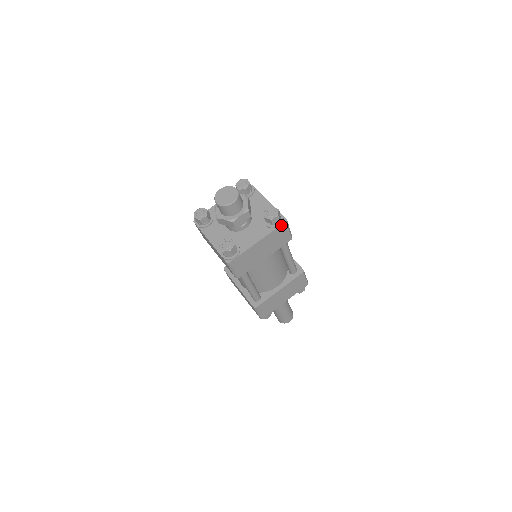
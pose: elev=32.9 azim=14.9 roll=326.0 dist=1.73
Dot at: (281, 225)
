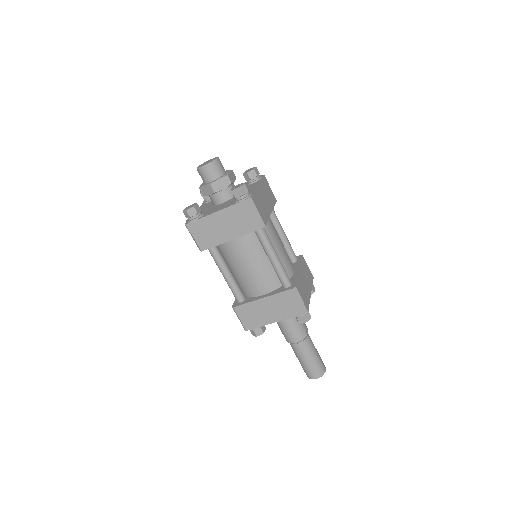
Dot at: (263, 177)
